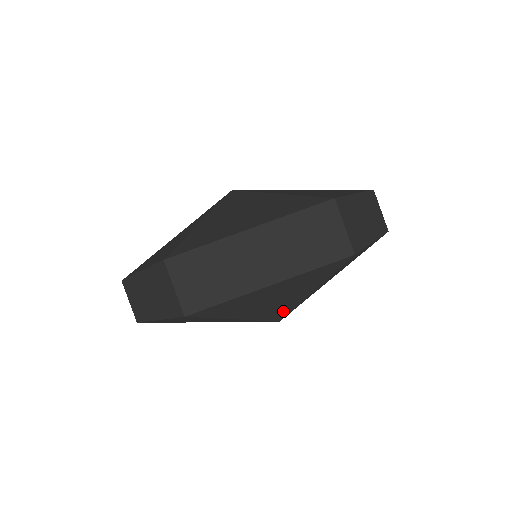
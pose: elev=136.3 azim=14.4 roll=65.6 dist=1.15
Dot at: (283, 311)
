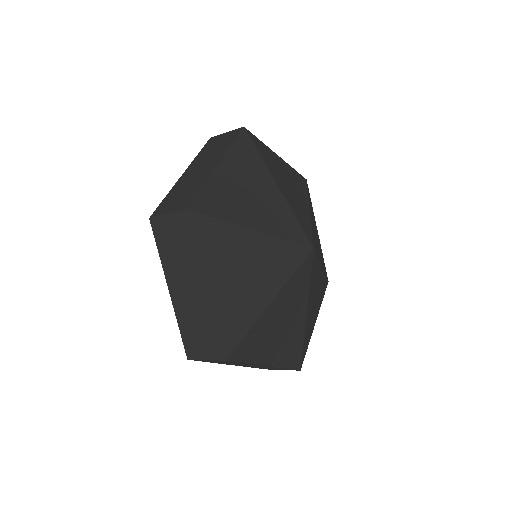
Dot at: occluded
